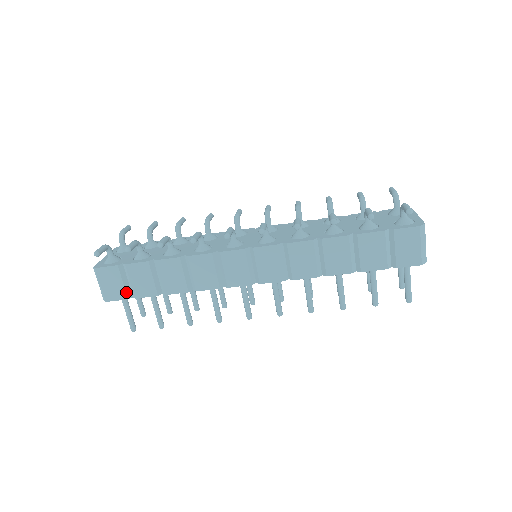
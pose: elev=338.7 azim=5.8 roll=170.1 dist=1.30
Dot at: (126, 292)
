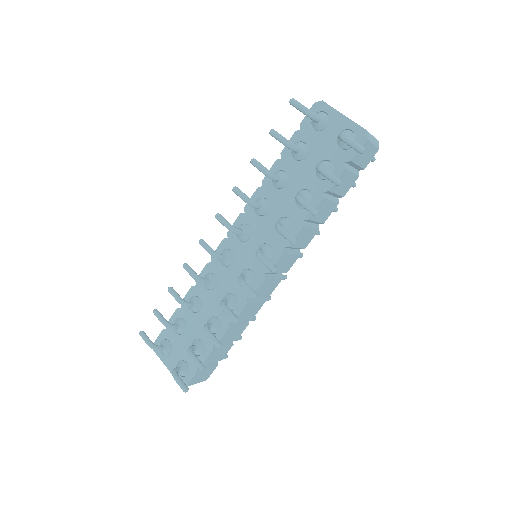
Dot at: (214, 366)
